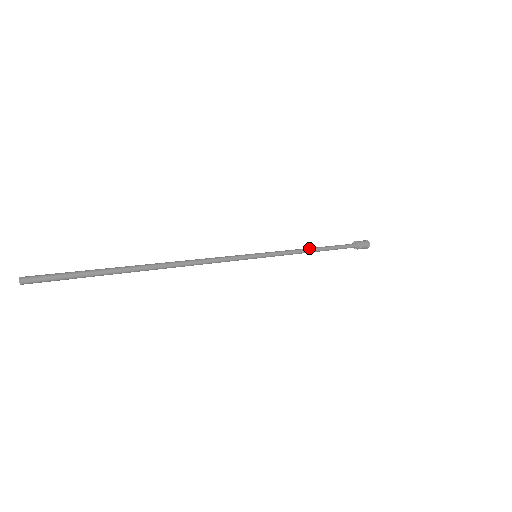
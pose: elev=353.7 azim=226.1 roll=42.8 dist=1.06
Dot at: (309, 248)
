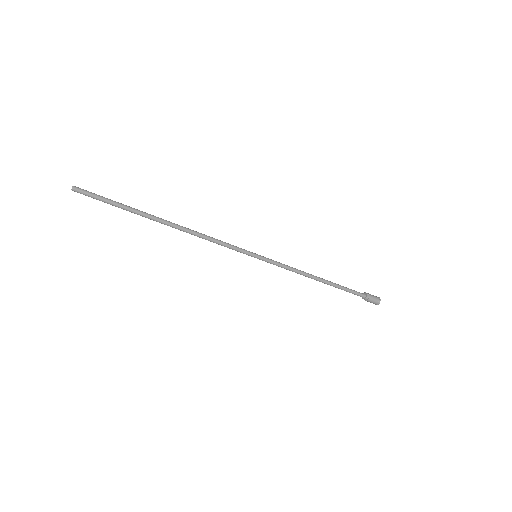
Dot at: (311, 274)
